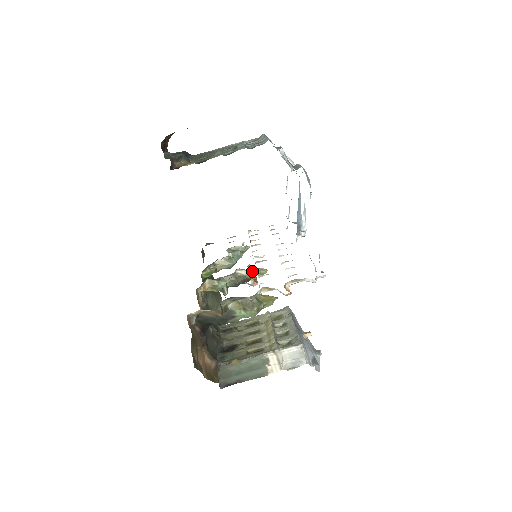
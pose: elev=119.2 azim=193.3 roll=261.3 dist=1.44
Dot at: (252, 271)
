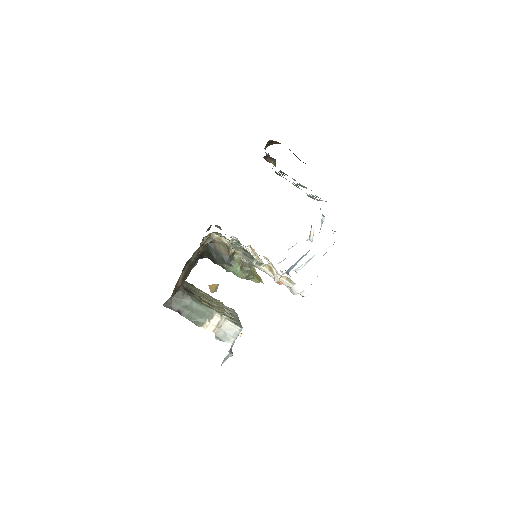
Dot at: occluded
